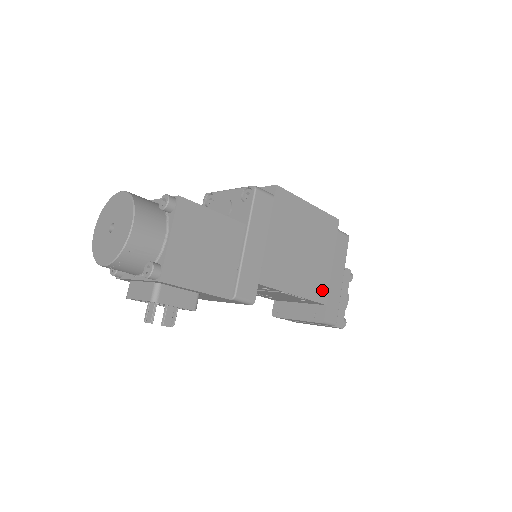
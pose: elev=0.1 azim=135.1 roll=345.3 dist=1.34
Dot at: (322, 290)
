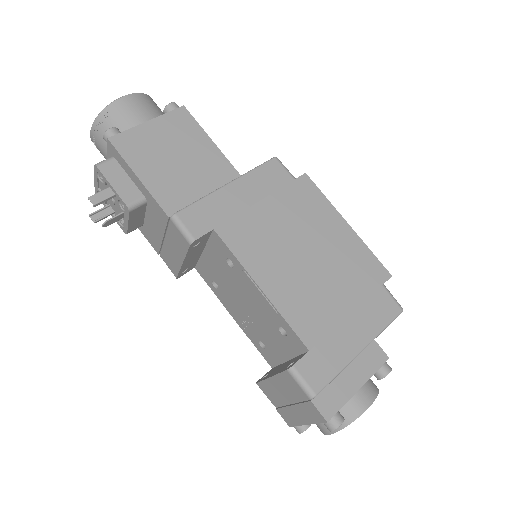
Dot at: (312, 325)
